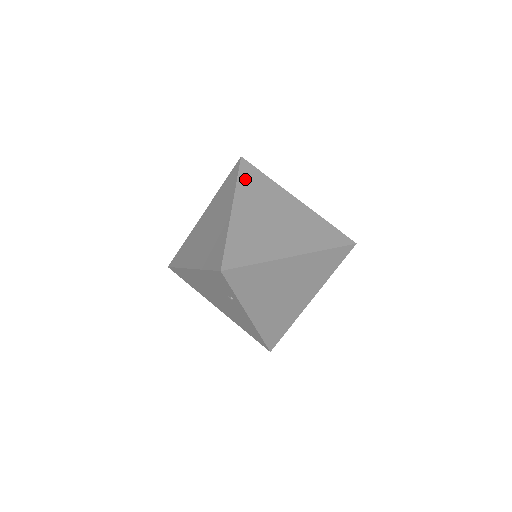
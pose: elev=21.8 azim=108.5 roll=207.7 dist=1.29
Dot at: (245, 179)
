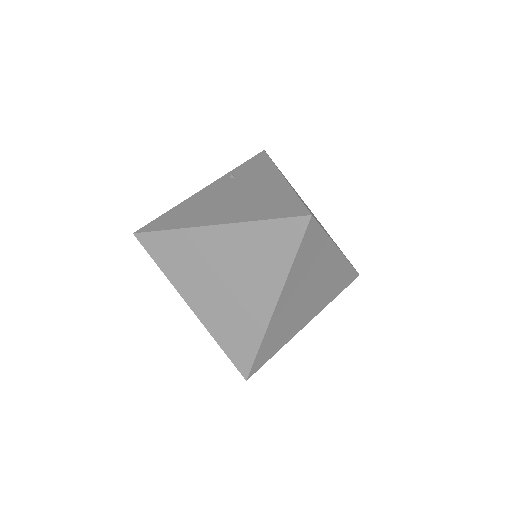
Dot at: (163, 260)
